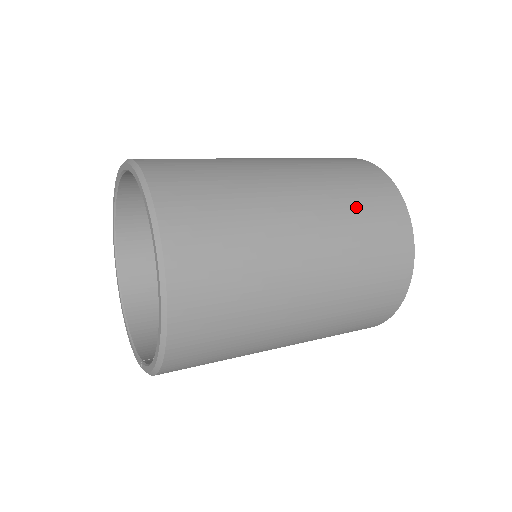
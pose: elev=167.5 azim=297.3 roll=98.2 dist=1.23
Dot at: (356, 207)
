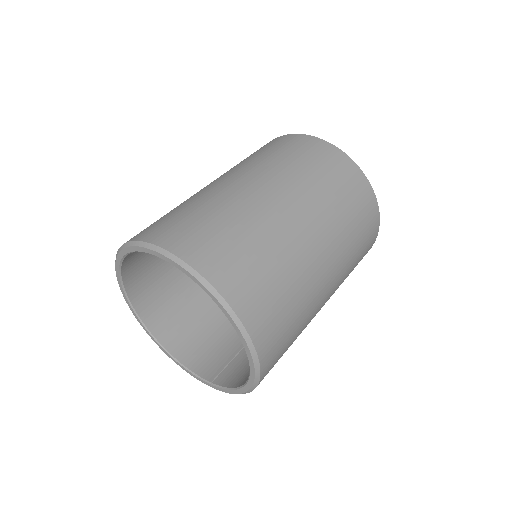
Dot at: (339, 201)
